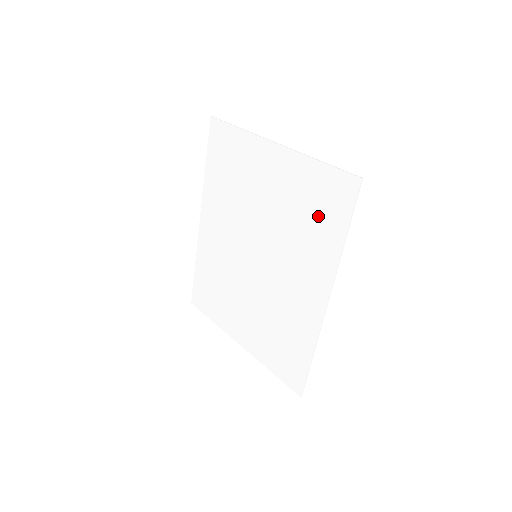
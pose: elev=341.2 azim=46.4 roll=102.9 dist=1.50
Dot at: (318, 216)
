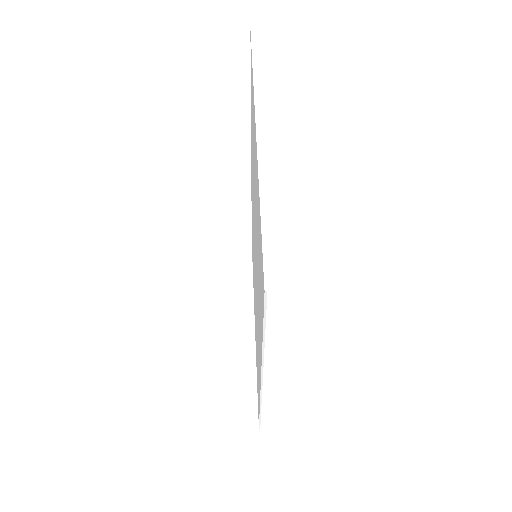
Dot at: occluded
